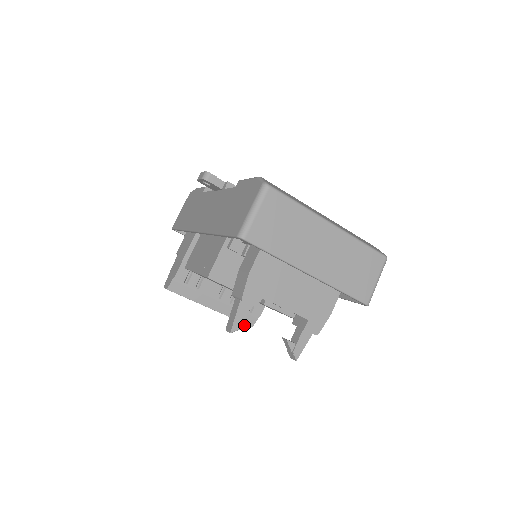
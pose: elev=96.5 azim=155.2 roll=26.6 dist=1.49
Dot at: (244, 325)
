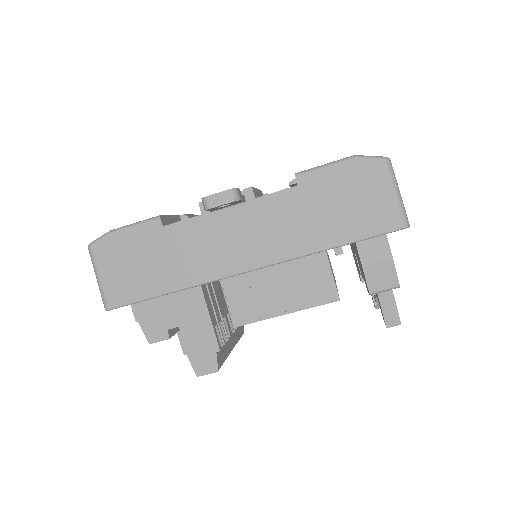
Dot at: occluded
